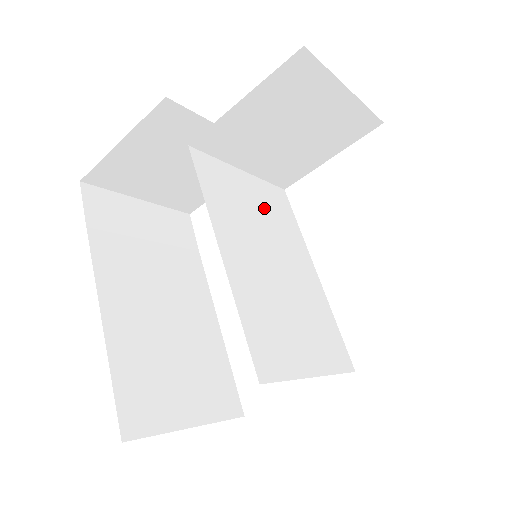
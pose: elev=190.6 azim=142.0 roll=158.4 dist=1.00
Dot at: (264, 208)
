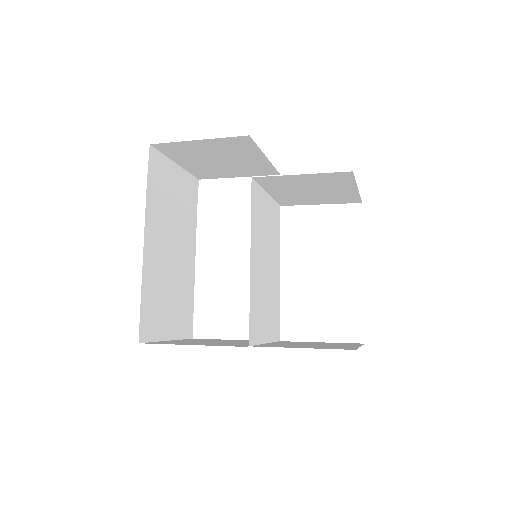
Dot at: (270, 224)
